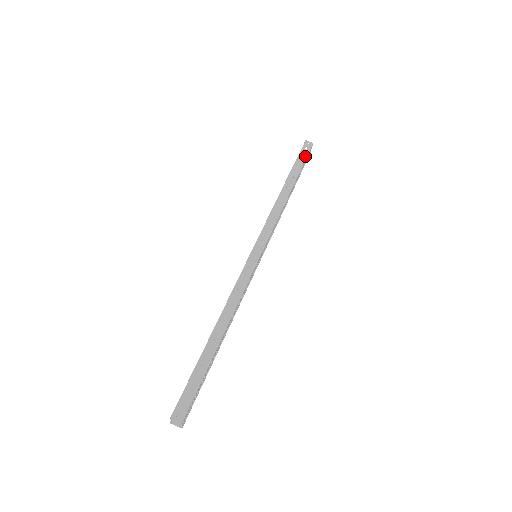
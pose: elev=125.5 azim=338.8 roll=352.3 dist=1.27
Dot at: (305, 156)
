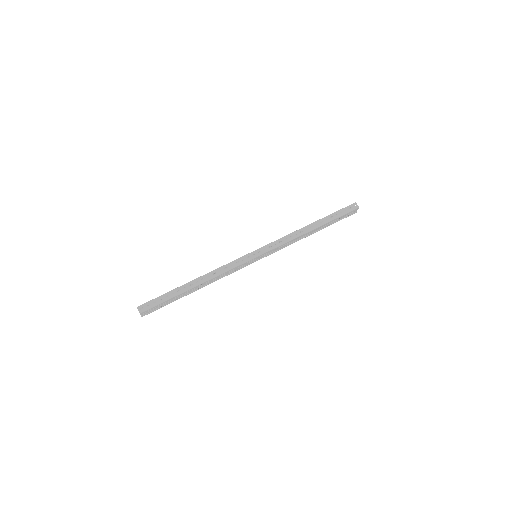
Dot at: (344, 213)
